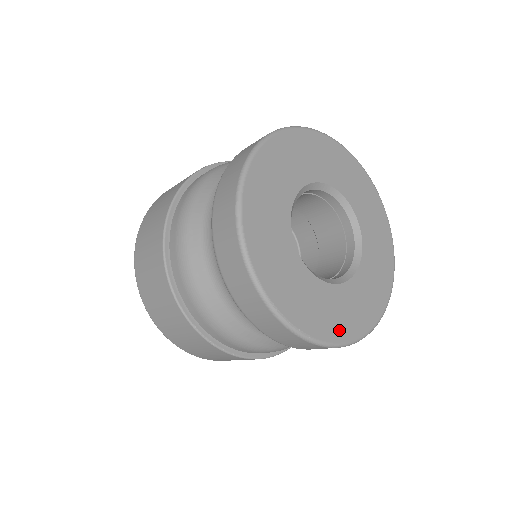
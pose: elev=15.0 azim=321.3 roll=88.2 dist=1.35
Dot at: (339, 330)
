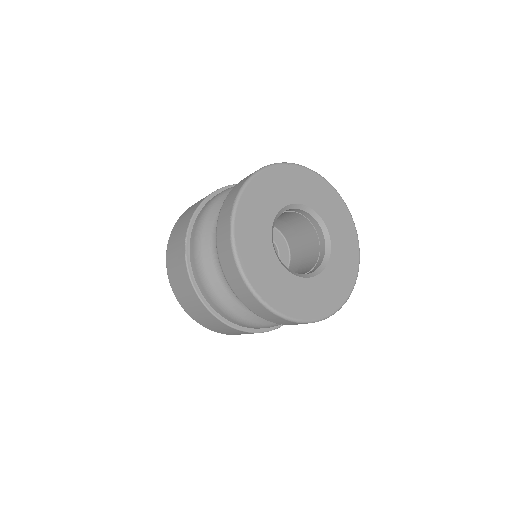
Dot at: (346, 285)
